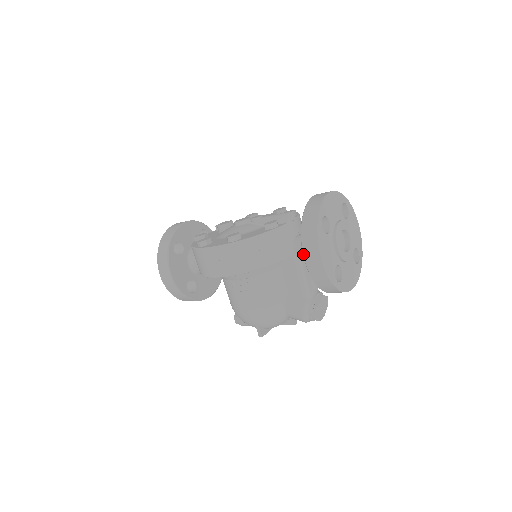
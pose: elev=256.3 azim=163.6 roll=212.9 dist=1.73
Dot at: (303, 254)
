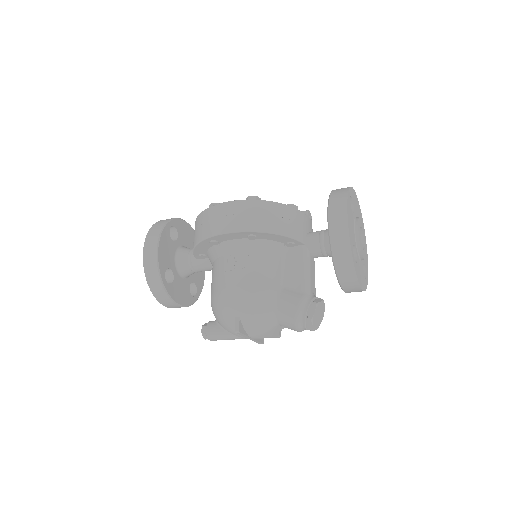
Dot at: (328, 213)
